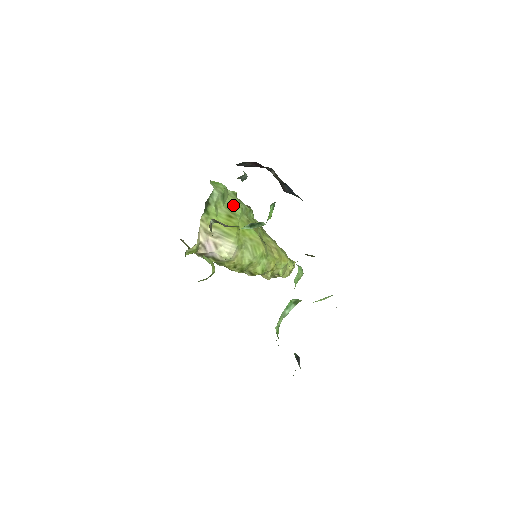
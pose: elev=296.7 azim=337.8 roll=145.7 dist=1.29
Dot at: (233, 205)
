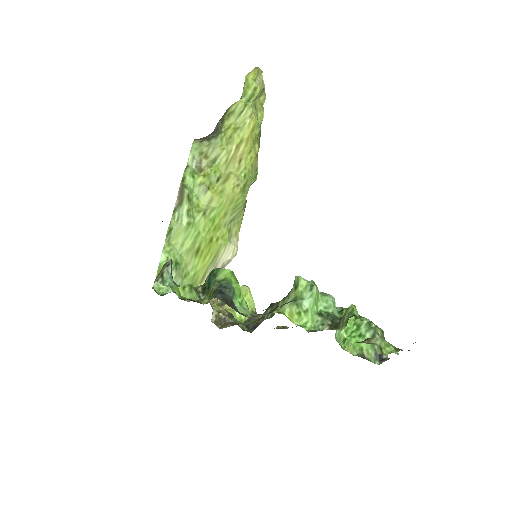
Dot at: (183, 239)
